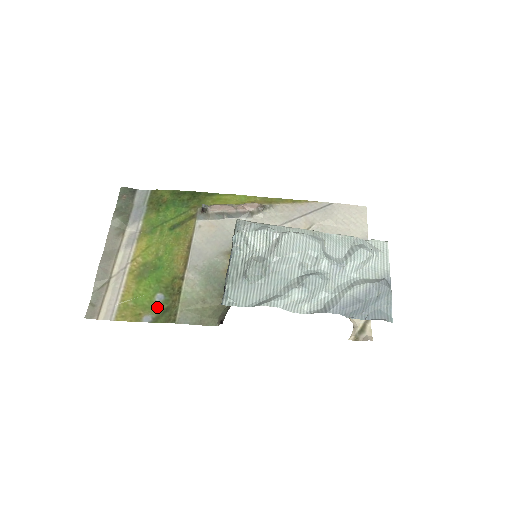
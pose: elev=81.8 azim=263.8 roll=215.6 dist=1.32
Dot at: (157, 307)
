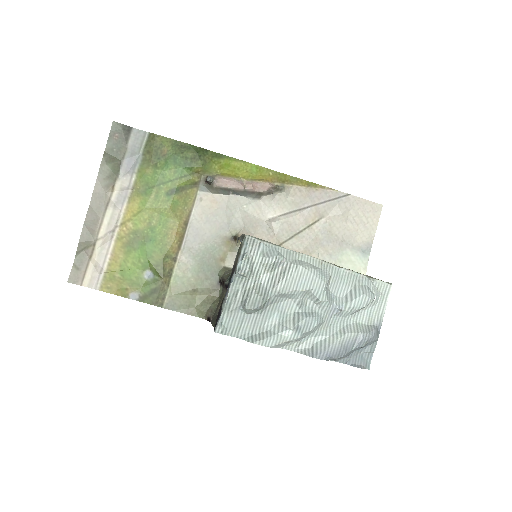
Dot at: (145, 285)
